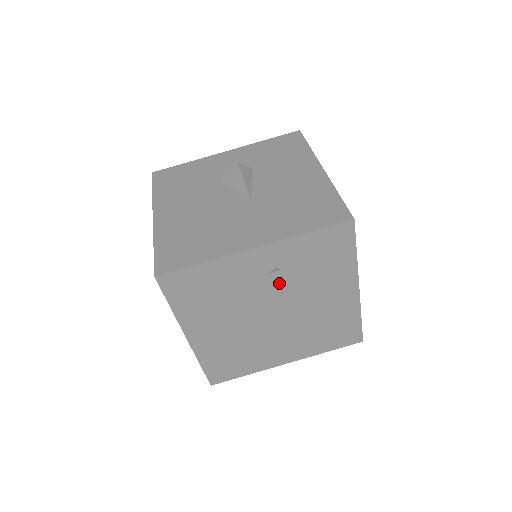
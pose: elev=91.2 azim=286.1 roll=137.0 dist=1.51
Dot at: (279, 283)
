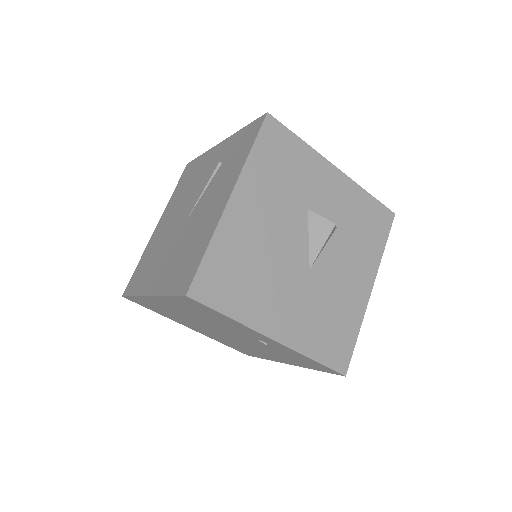
Dot at: (255, 341)
